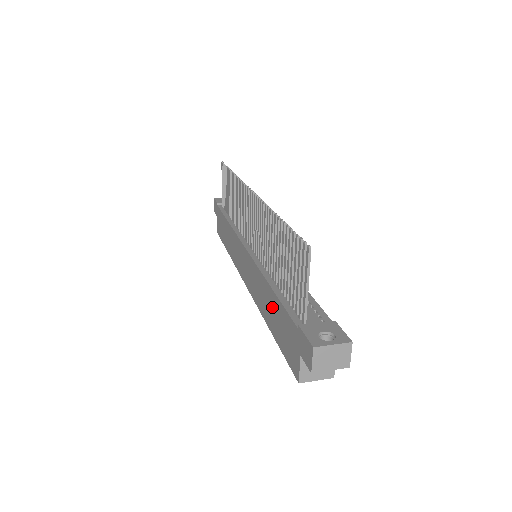
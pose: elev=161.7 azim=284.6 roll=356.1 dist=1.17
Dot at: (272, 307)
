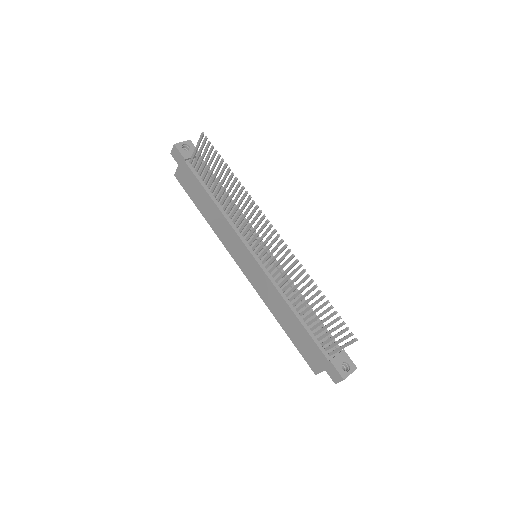
Dot at: (293, 324)
